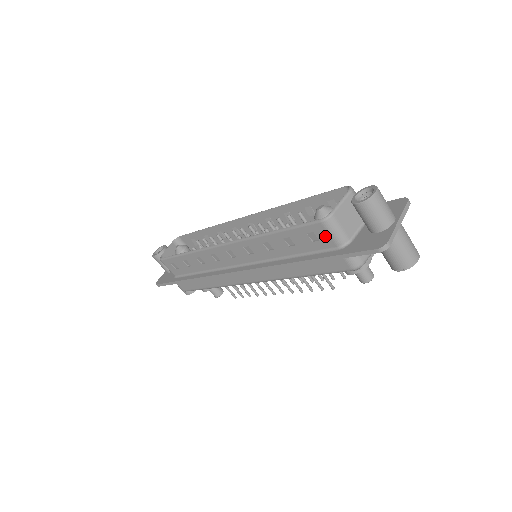
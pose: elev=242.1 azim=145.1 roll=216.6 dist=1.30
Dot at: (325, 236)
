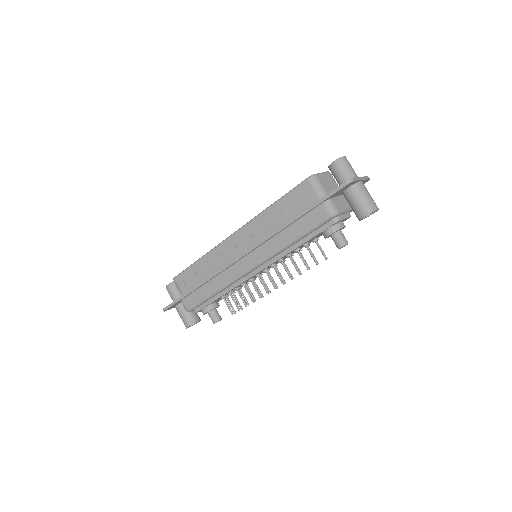
Dot at: (310, 192)
